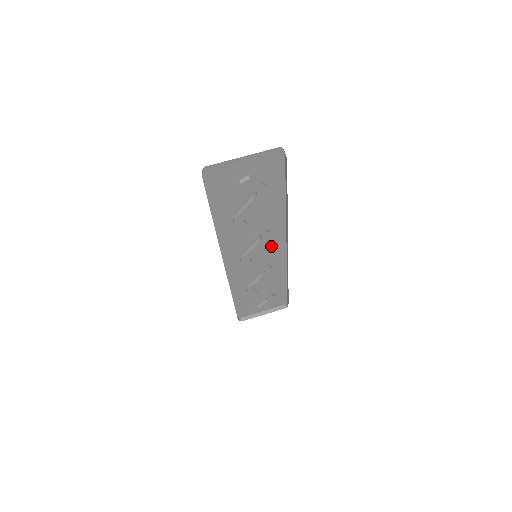
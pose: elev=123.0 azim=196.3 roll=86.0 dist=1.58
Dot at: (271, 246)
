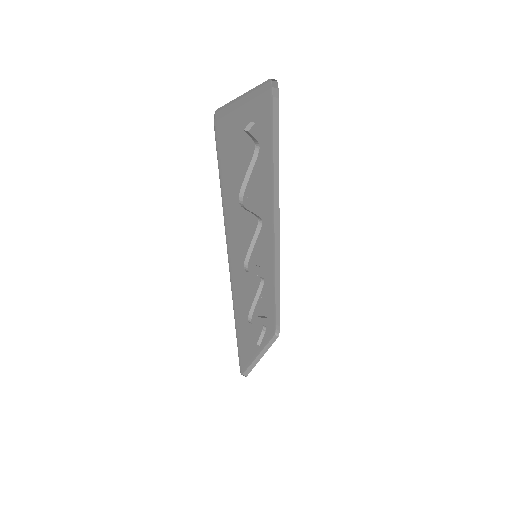
Dot at: (264, 239)
